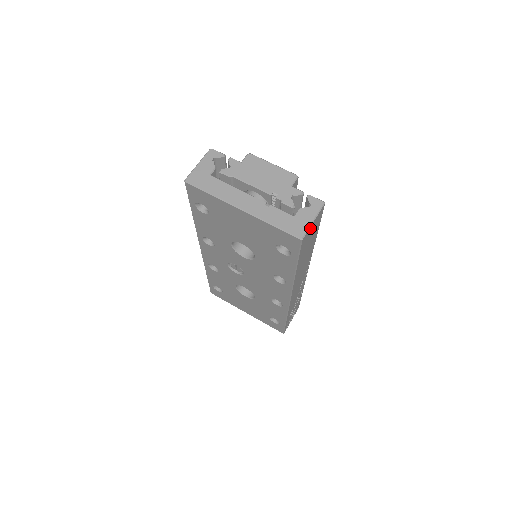
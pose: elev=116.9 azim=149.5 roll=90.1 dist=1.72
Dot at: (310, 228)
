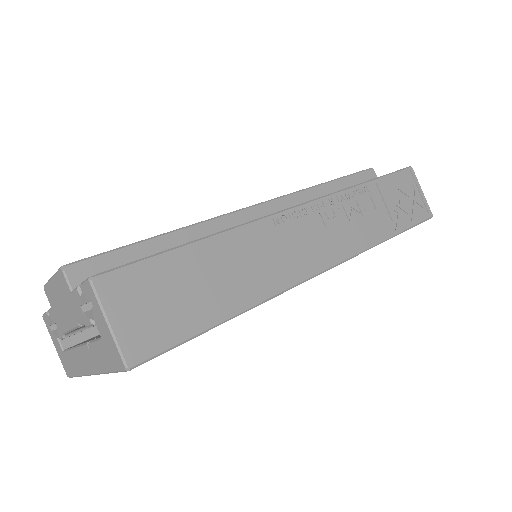
Dot at: (123, 332)
